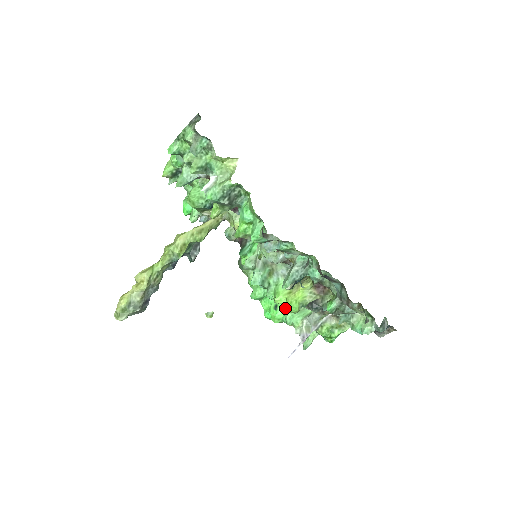
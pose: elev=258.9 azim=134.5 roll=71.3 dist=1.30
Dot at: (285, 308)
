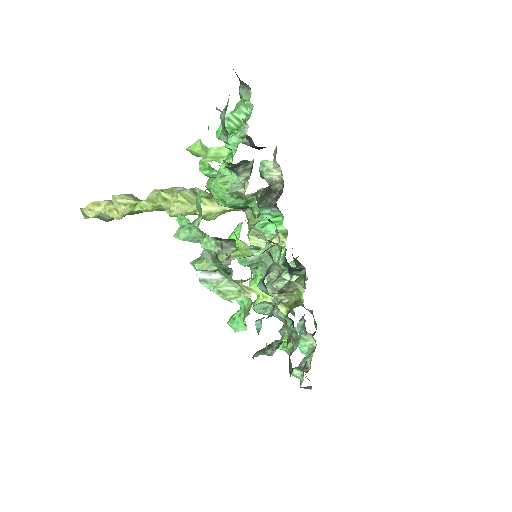
Dot at: occluded
